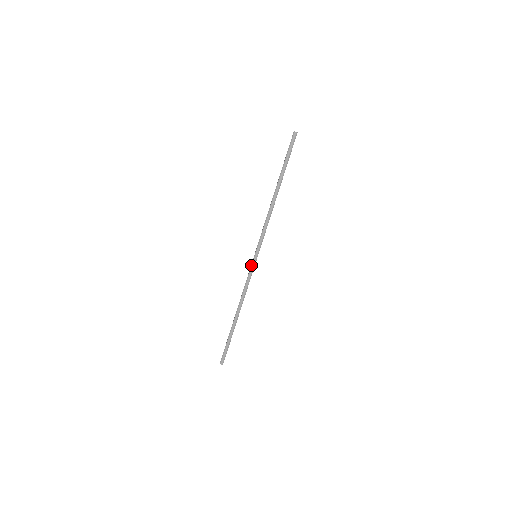
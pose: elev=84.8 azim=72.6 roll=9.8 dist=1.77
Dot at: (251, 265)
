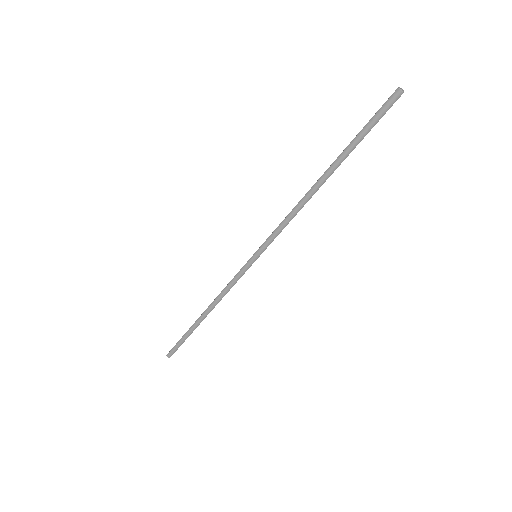
Dot at: (244, 265)
